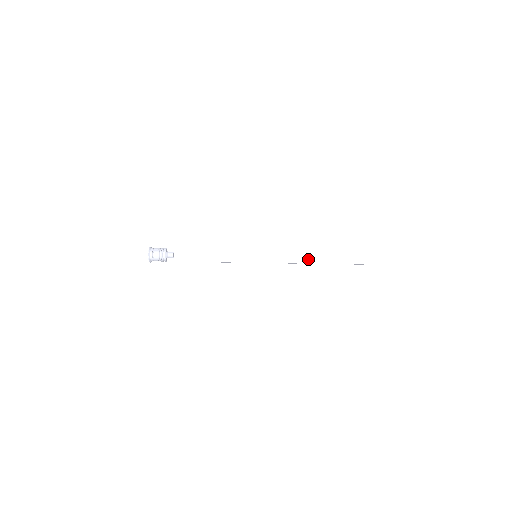
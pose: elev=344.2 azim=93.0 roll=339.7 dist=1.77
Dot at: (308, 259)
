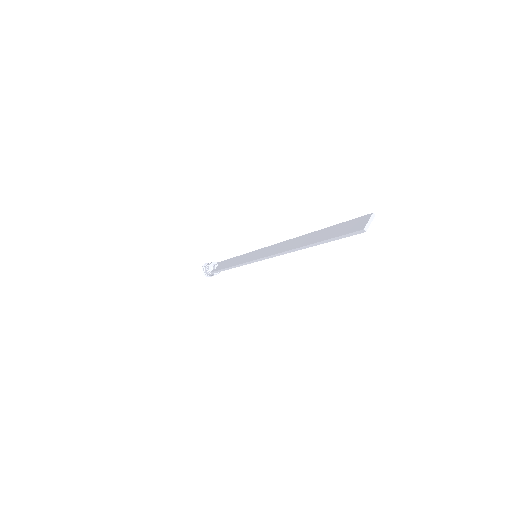
Dot at: (285, 248)
